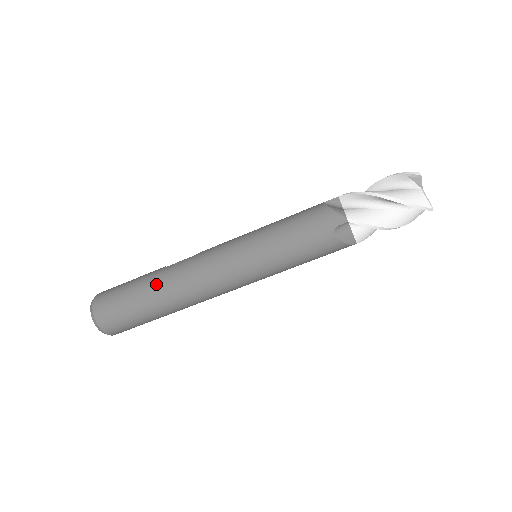
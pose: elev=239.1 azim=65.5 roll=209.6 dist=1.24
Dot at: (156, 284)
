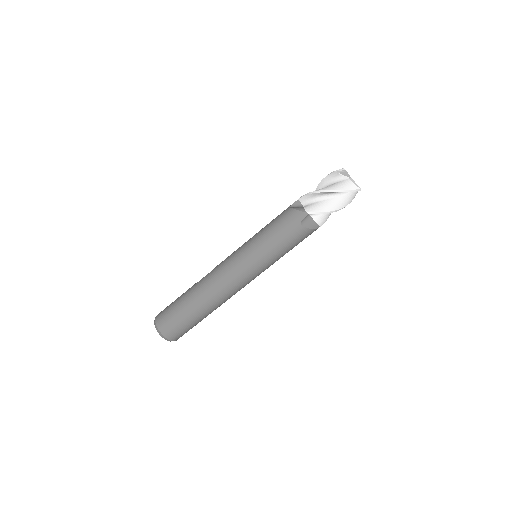
Dot at: (195, 295)
